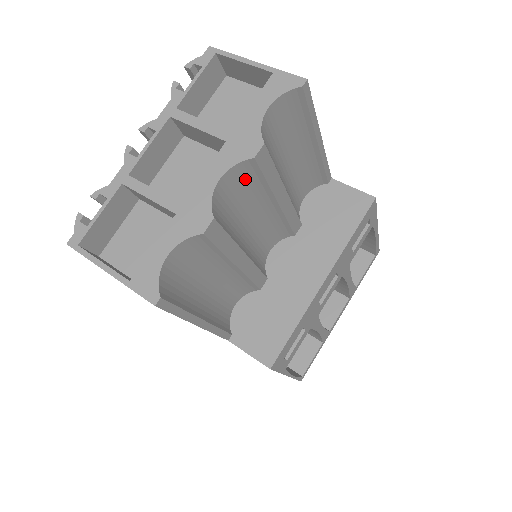
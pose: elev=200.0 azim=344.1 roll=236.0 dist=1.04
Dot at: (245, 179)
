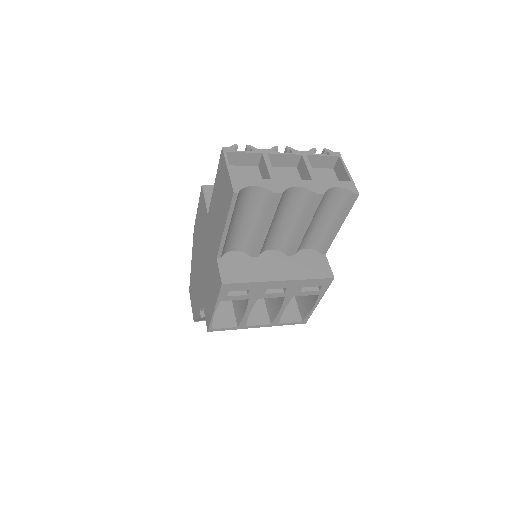
Dot at: (303, 199)
